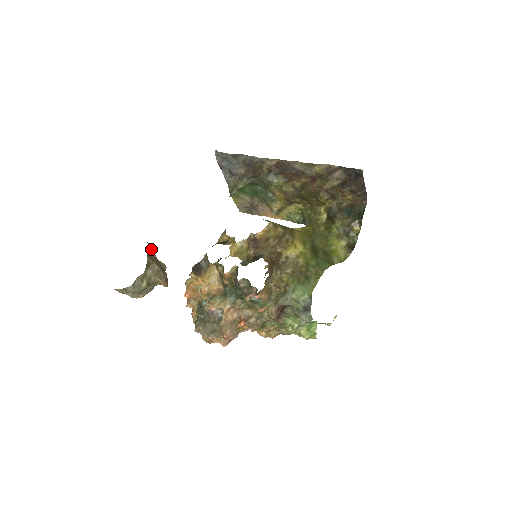
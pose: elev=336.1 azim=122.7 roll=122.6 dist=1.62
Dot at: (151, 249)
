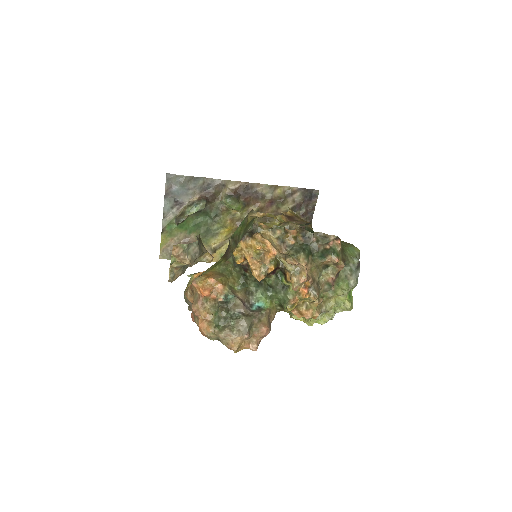
Dot at: occluded
